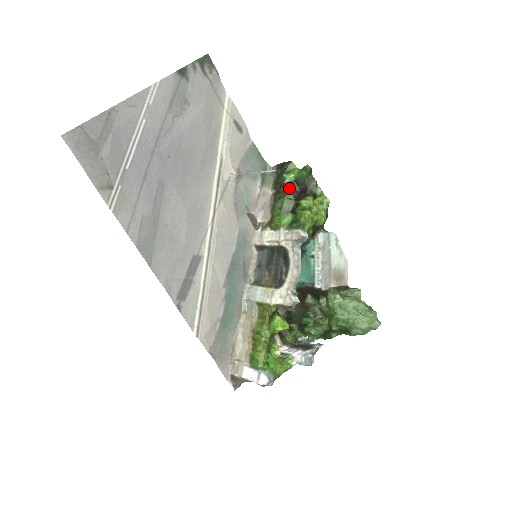
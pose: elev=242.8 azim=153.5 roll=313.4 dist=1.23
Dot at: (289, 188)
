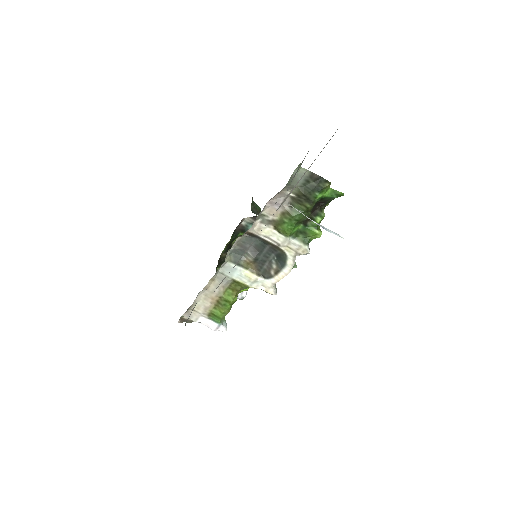
Dot at: occluded
